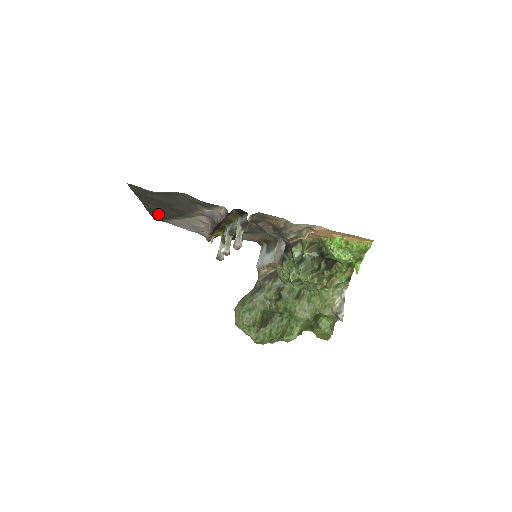
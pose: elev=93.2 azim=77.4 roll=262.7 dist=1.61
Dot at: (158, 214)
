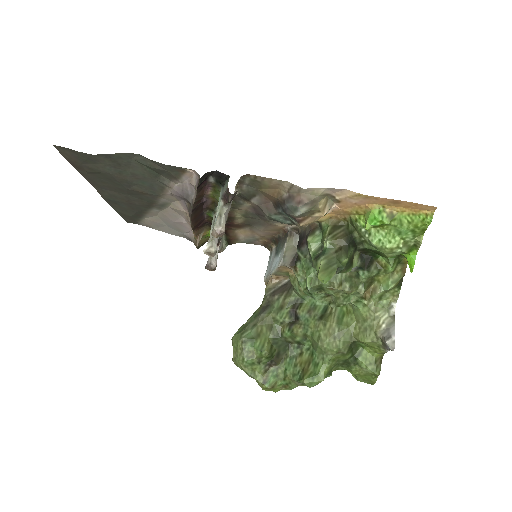
Dot at: (123, 208)
